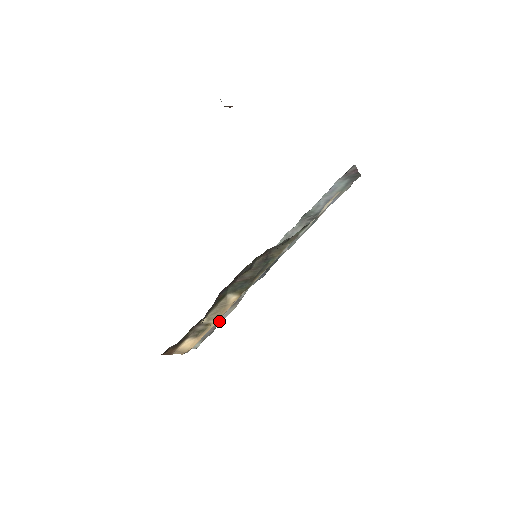
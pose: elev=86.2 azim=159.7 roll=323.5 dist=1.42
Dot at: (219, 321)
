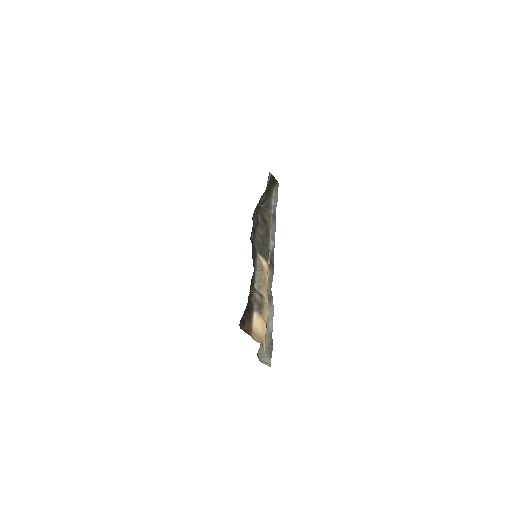
Dot at: (270, 324)
